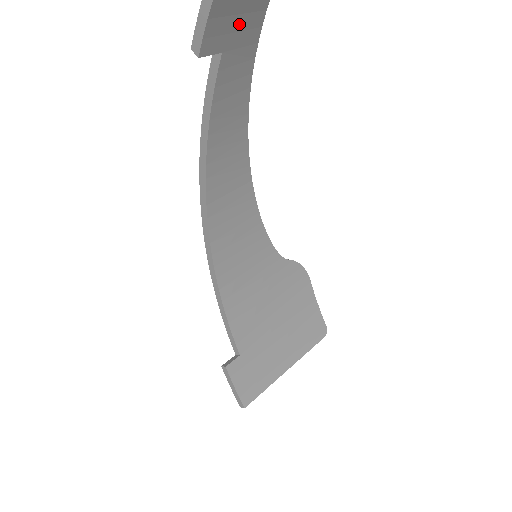
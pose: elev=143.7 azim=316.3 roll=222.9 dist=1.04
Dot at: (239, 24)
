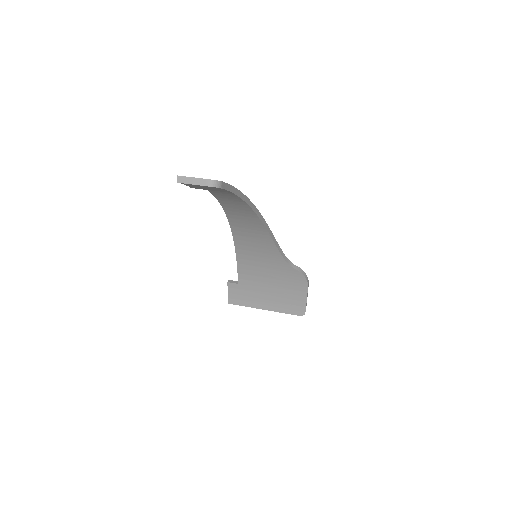
Dot at: (209, 188)
